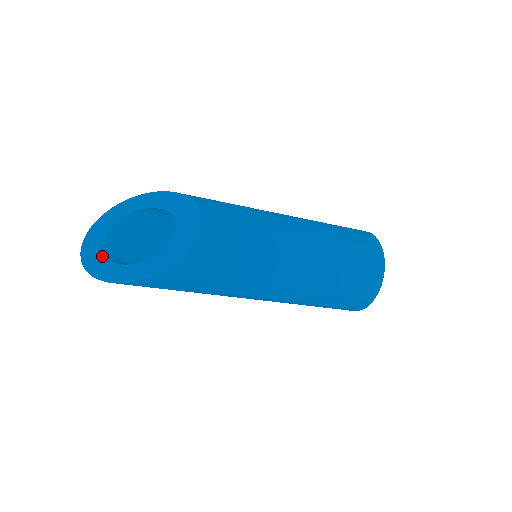
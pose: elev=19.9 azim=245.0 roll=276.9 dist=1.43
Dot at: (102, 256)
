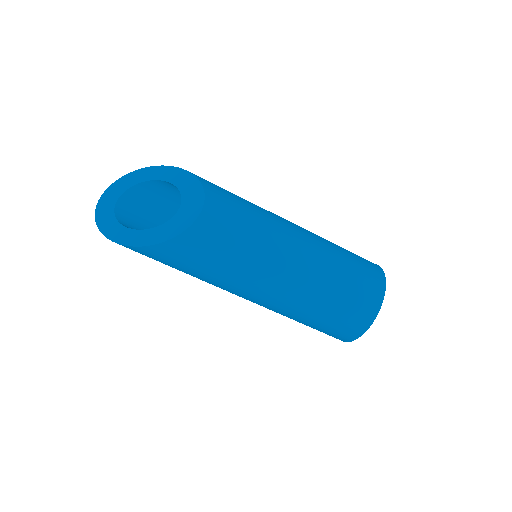
Dot at: (112, 212)
